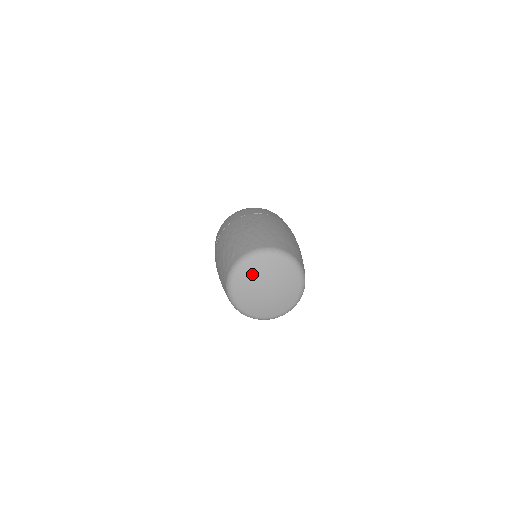
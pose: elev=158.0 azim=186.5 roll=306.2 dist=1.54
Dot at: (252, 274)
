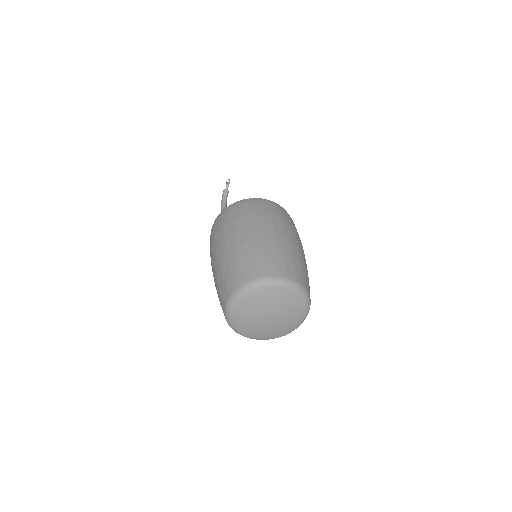
Dot at: (251, 307)
